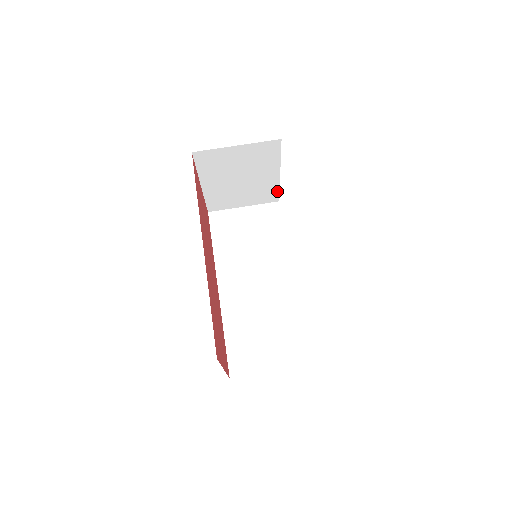
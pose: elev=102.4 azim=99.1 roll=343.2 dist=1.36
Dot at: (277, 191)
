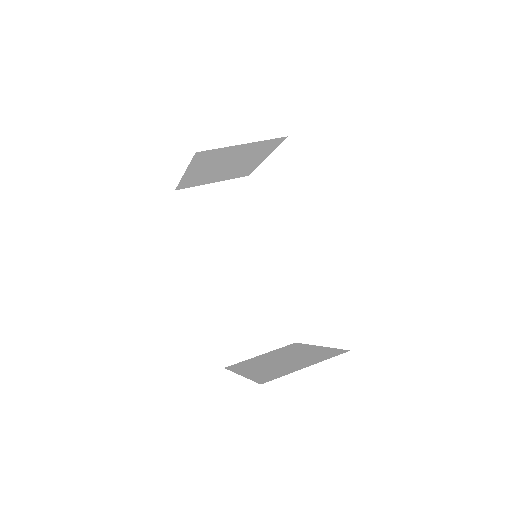
Dot at: (252, 169)
